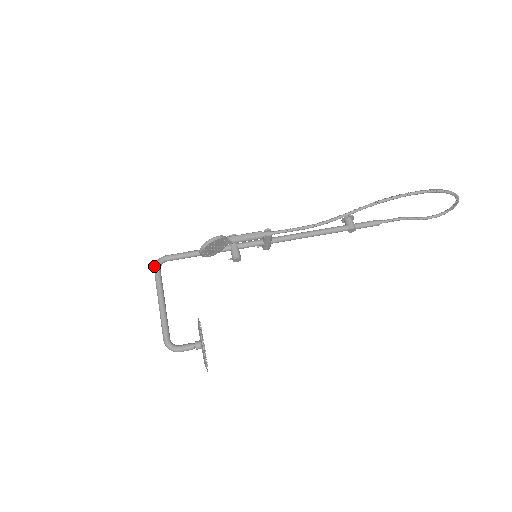
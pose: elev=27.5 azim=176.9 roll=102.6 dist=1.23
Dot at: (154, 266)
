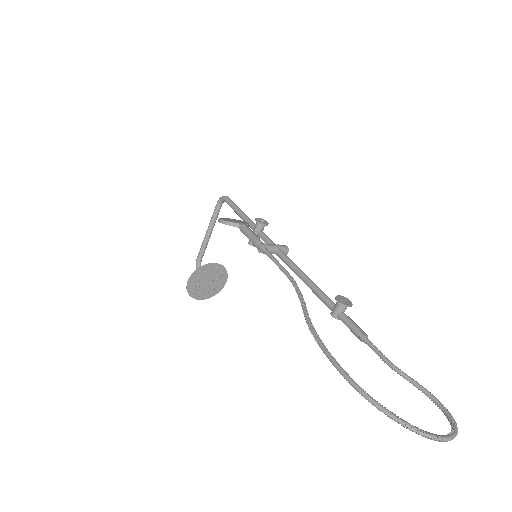
Dot at: (218, 200)
